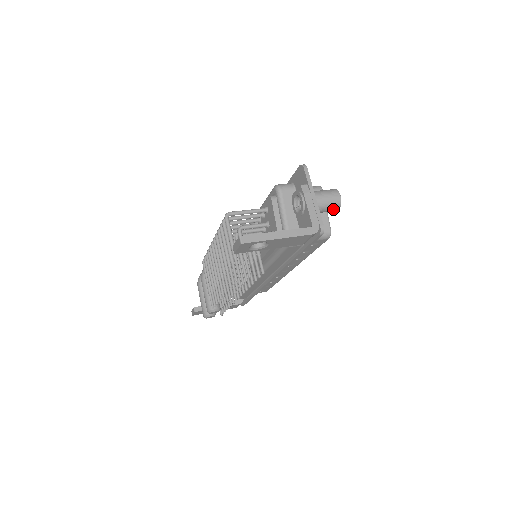
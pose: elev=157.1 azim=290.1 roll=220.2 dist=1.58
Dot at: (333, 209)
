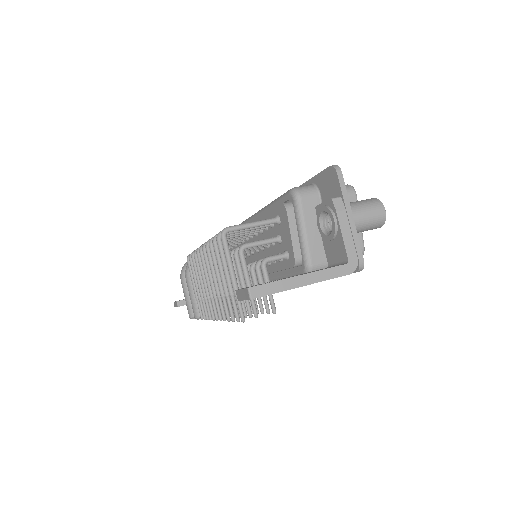
Dot at: (373, 228)
